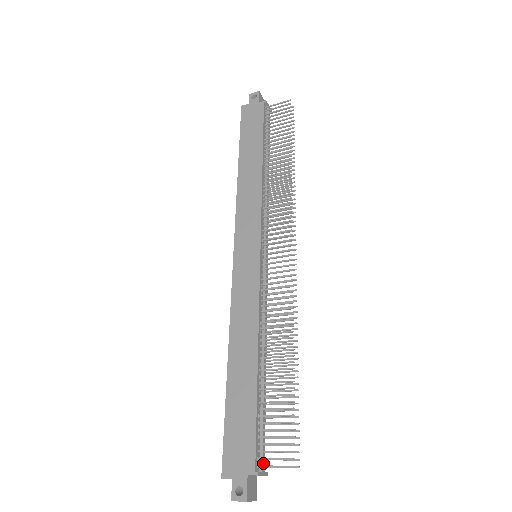
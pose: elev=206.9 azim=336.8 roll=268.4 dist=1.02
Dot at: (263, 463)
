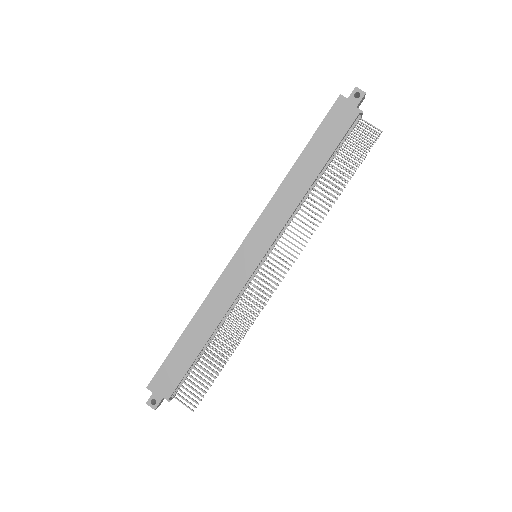
Dot at: (176, 393)
